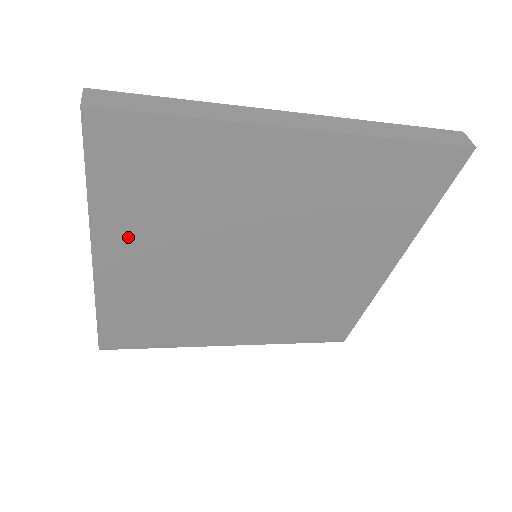
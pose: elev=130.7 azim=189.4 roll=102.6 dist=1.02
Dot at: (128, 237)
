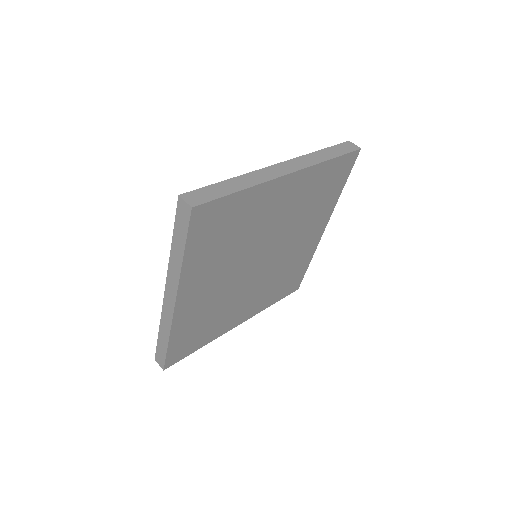
Dot at: (198, 277)
